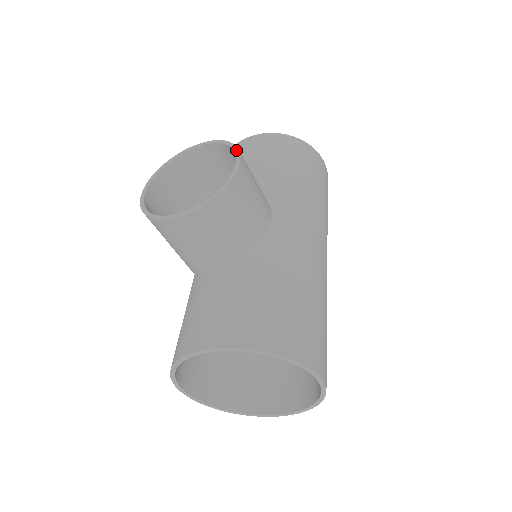
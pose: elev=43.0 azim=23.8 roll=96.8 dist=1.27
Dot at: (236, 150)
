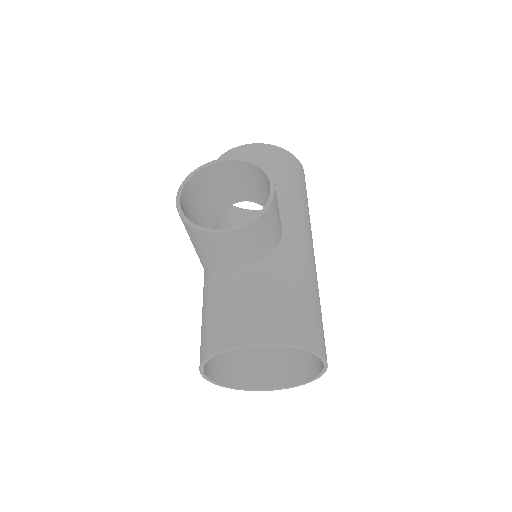
Dot at: (267, 173)
